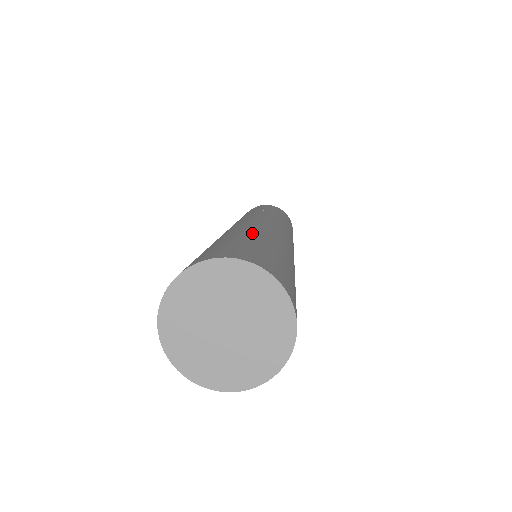
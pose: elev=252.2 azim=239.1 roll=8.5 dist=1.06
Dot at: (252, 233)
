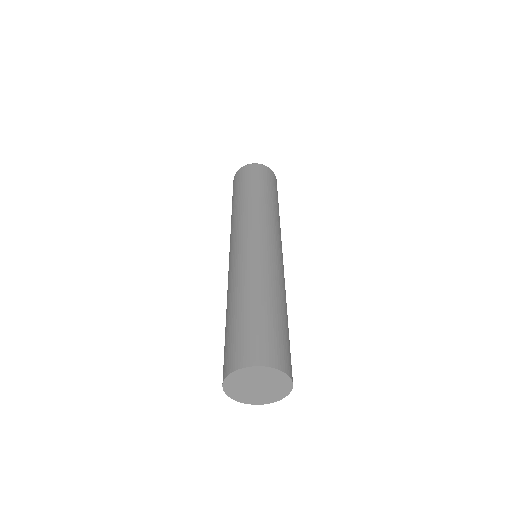
Dot at: (246, 296)
